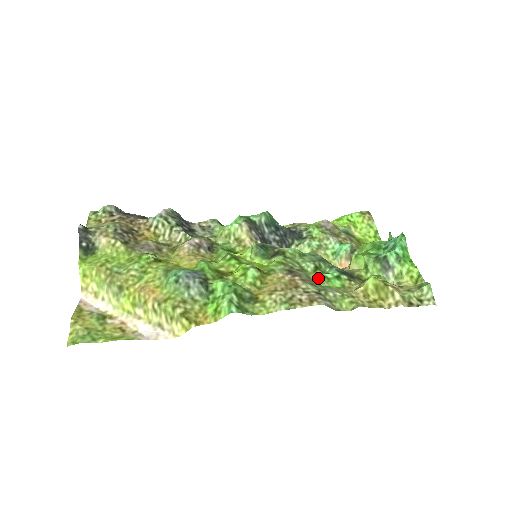
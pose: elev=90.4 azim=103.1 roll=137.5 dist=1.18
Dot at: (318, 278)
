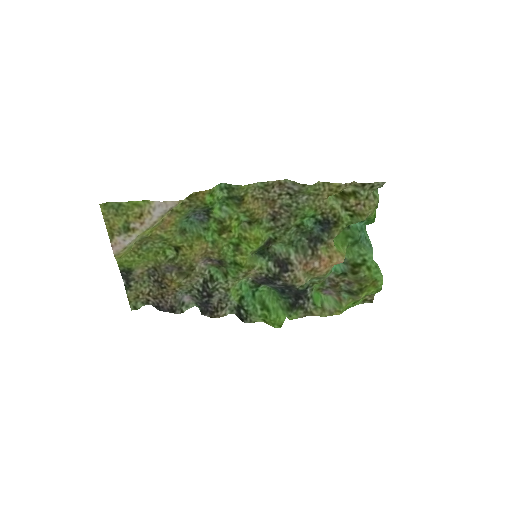
Dot at: (297, 218)
